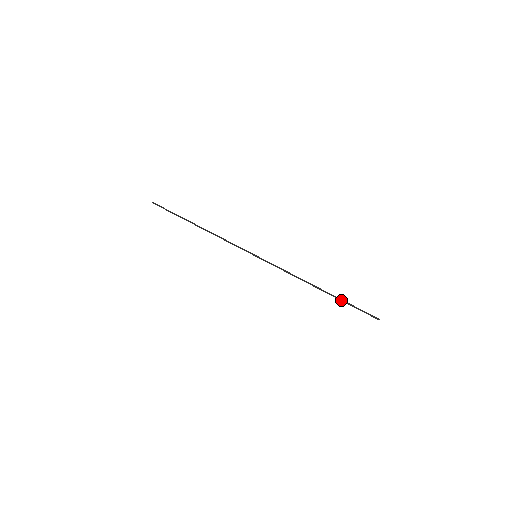
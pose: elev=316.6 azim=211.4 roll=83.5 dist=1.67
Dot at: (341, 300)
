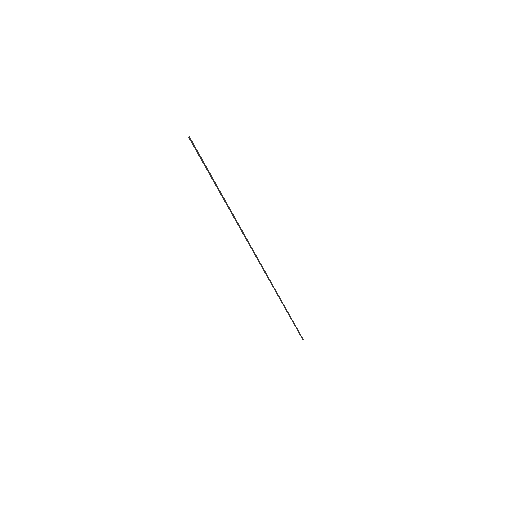
Dot at: (291, 318)
